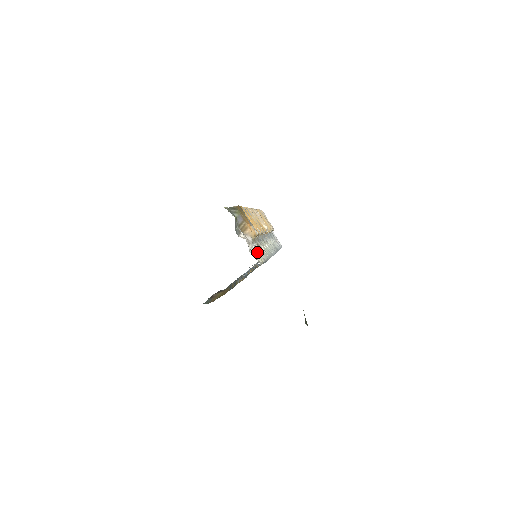
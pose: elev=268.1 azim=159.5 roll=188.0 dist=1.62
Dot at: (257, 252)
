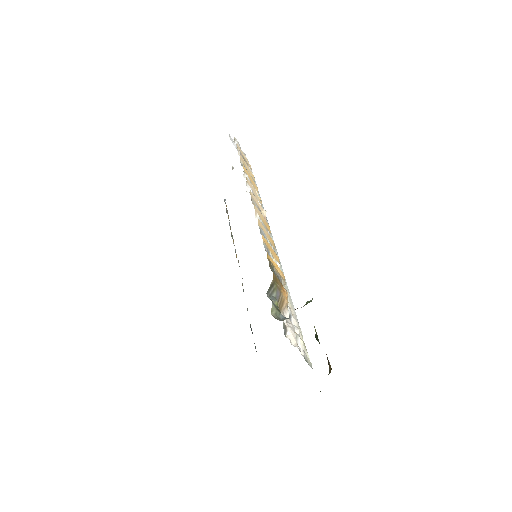
Dot at: (299, 335)
